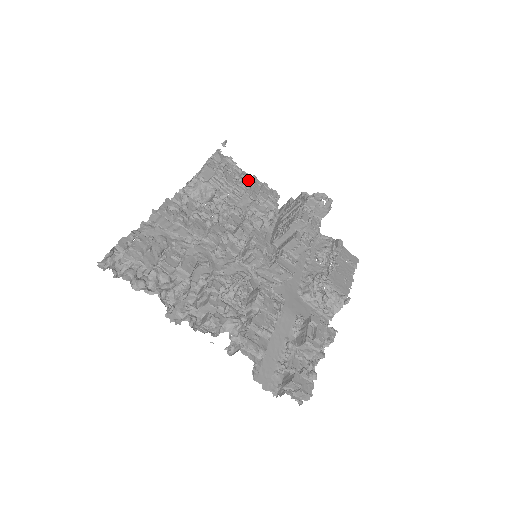
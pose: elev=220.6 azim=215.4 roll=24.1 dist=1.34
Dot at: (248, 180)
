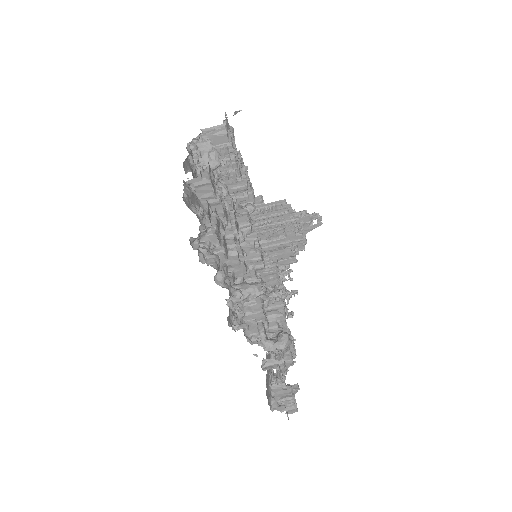
Dot at: occluded
